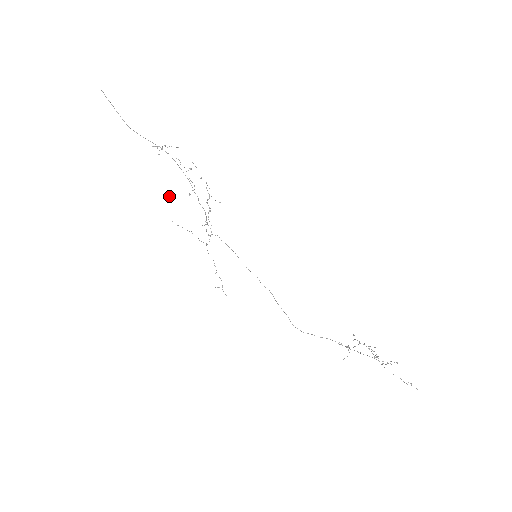
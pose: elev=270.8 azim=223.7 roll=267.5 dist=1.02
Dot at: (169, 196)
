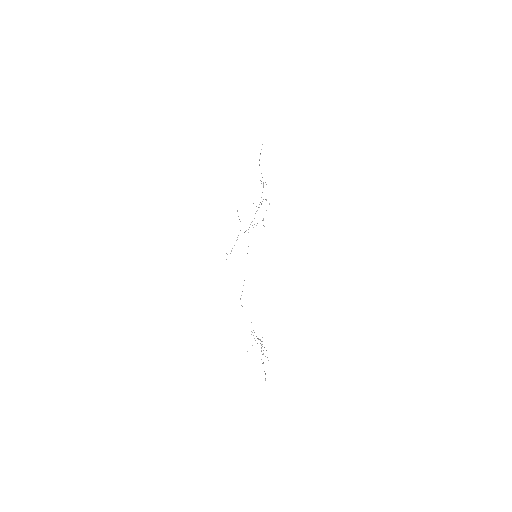
Dot at: occluded
